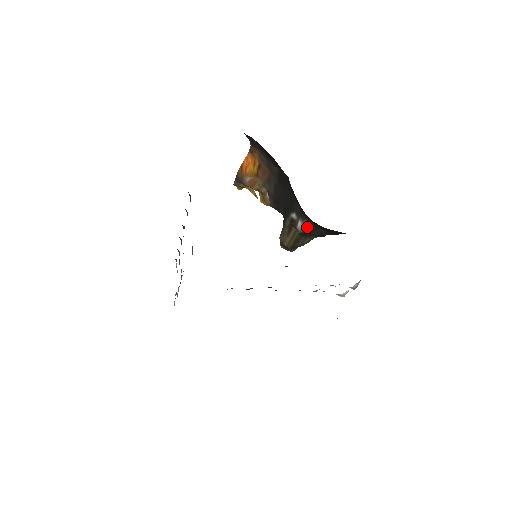
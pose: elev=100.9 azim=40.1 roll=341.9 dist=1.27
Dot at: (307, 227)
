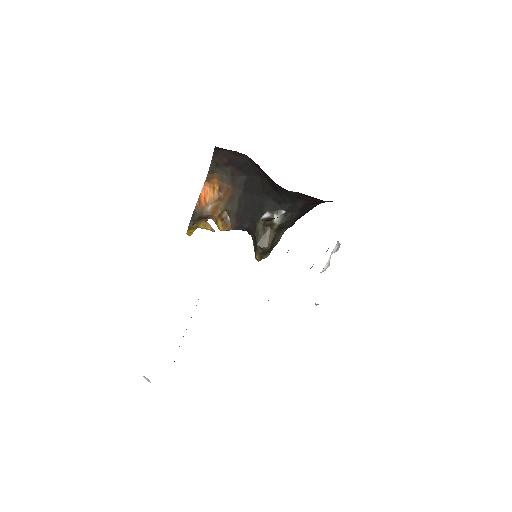
Dot at: (283, 216)
